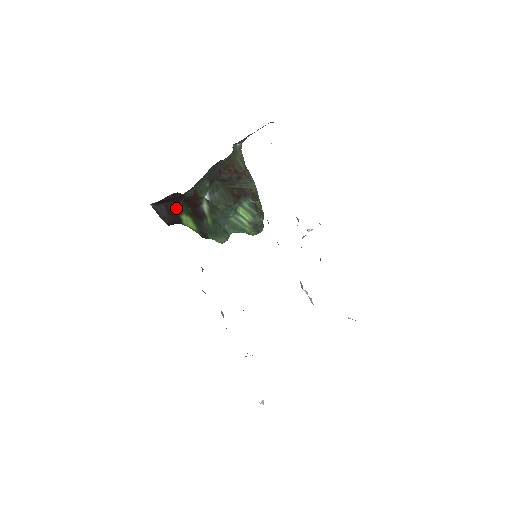
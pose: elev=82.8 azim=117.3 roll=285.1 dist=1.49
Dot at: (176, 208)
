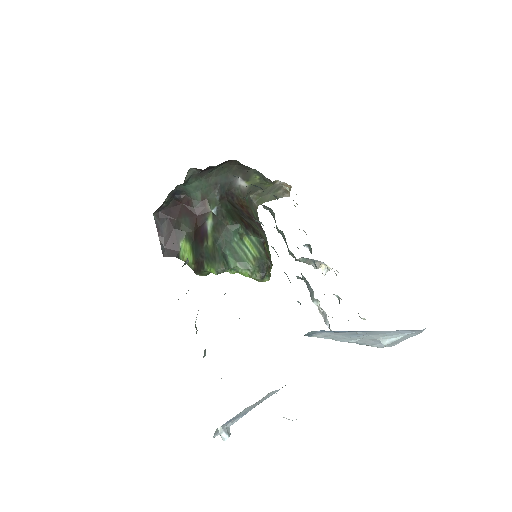
Dot at: (178, 228)
